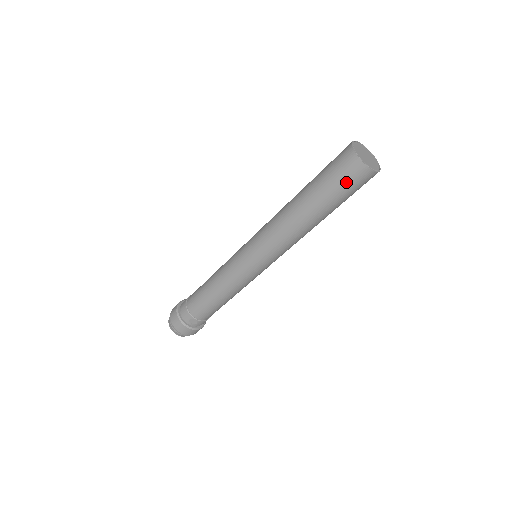
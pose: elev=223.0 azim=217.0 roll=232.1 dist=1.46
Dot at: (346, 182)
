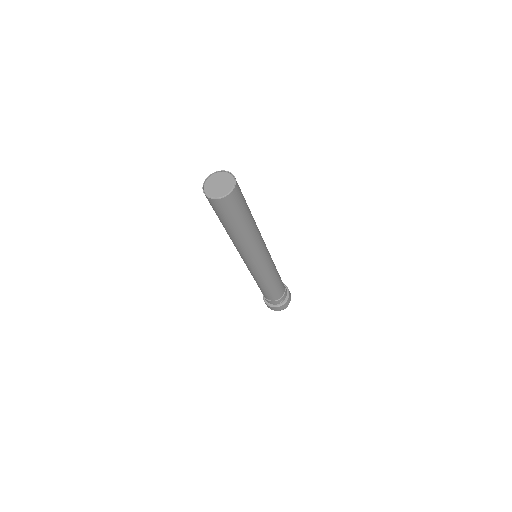
Dot at: (230, 210)
